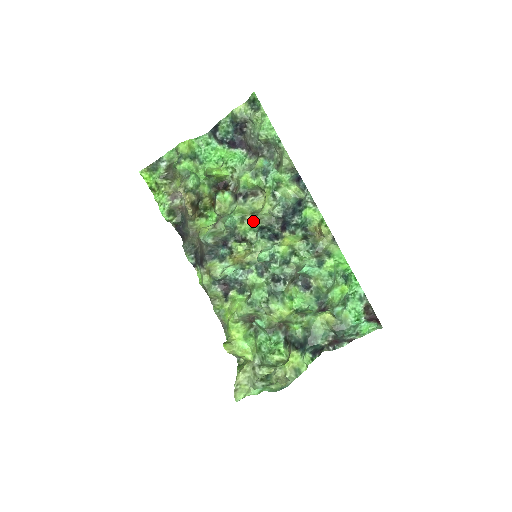
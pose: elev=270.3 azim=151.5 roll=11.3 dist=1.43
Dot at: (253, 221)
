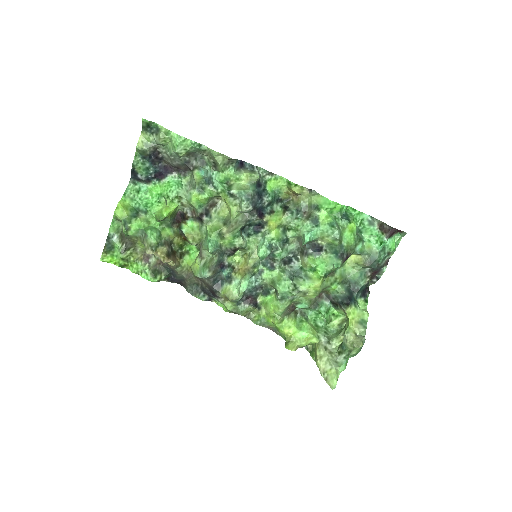
Dot at: (231, 230)
